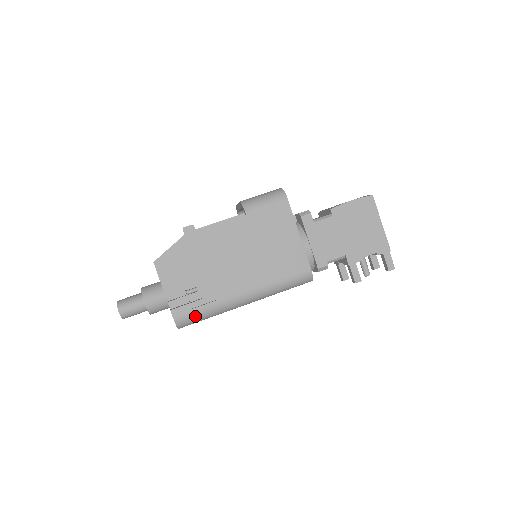
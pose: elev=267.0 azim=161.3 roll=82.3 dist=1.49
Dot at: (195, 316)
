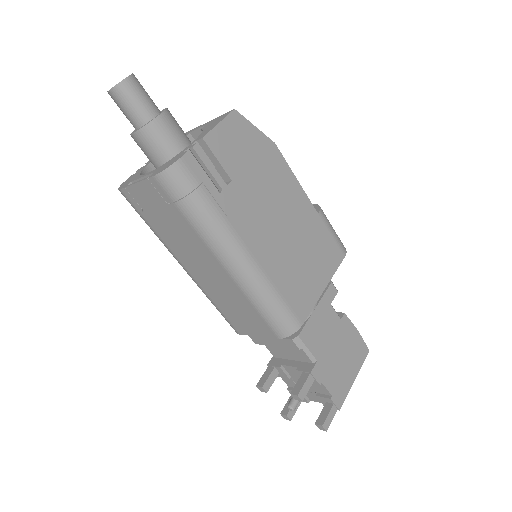
Dot at: (193, 192)
